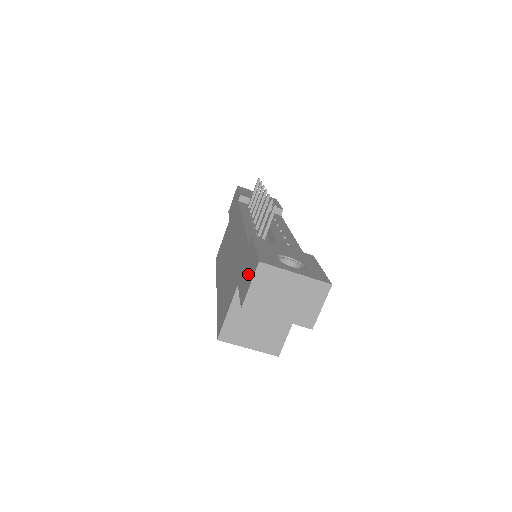
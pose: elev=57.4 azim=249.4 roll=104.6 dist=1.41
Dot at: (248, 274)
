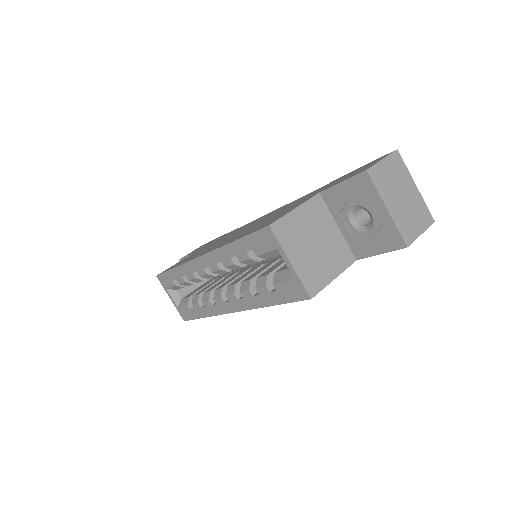
Dot at: (362, 168)
